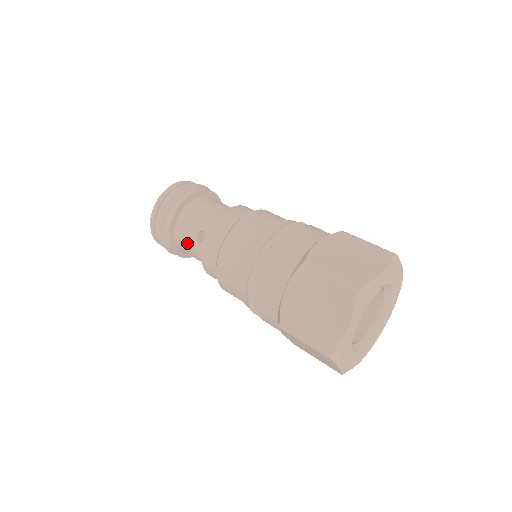
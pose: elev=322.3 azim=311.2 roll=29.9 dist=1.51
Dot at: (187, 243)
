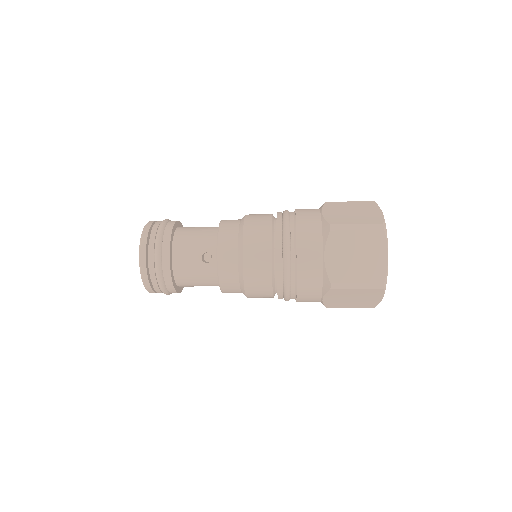
Dot at: (192, 271)
